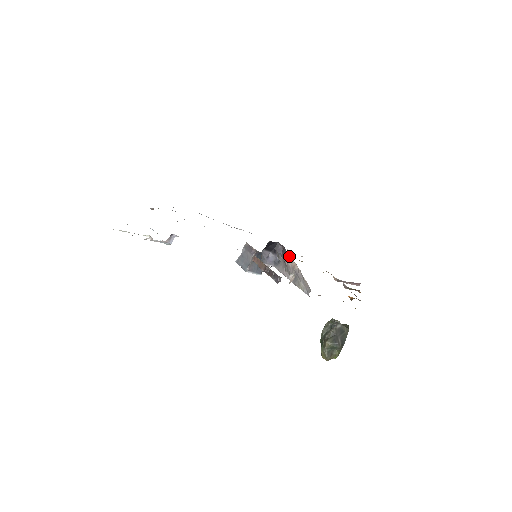
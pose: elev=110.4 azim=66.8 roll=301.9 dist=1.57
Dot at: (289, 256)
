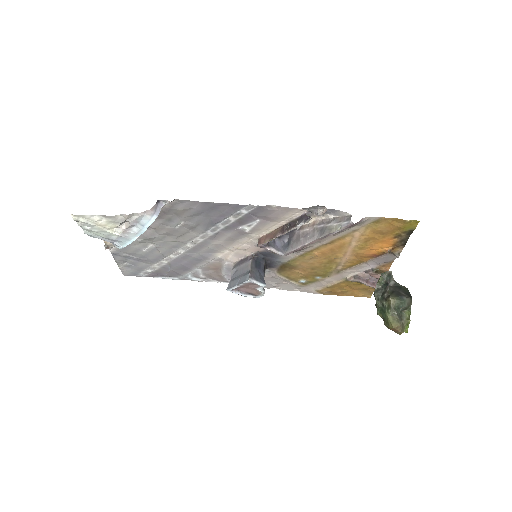
Dot at: (301, 226)
